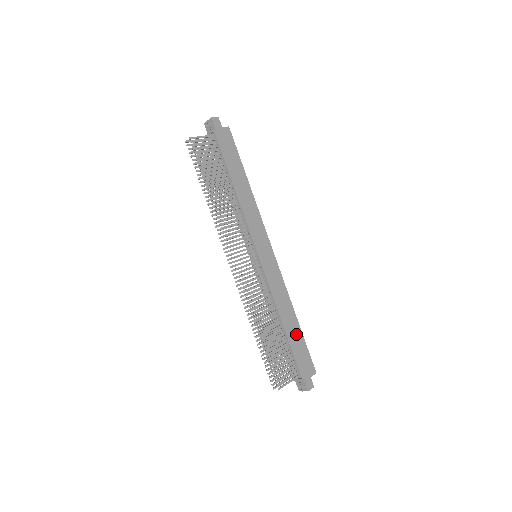
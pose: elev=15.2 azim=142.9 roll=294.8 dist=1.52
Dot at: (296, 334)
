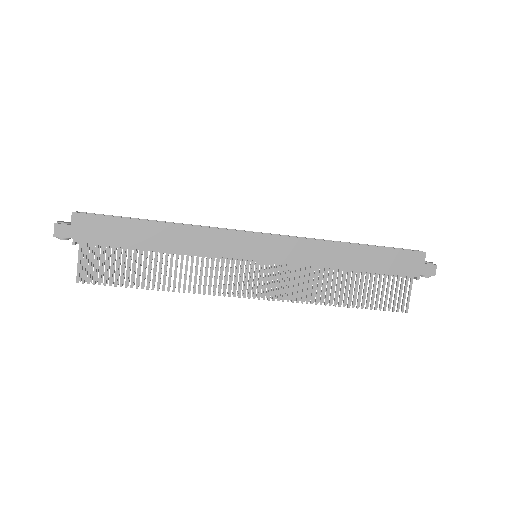
Dot at: (370, 257)
